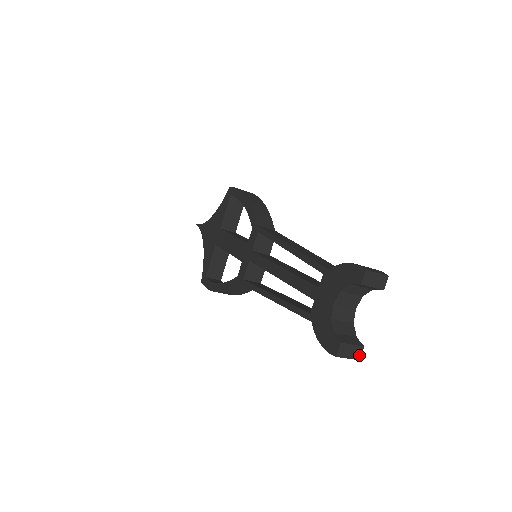
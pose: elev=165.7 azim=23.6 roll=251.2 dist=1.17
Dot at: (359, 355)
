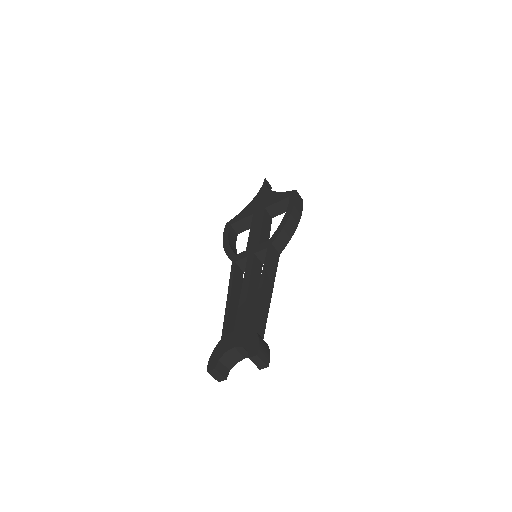
Dot at: (220, 380)
